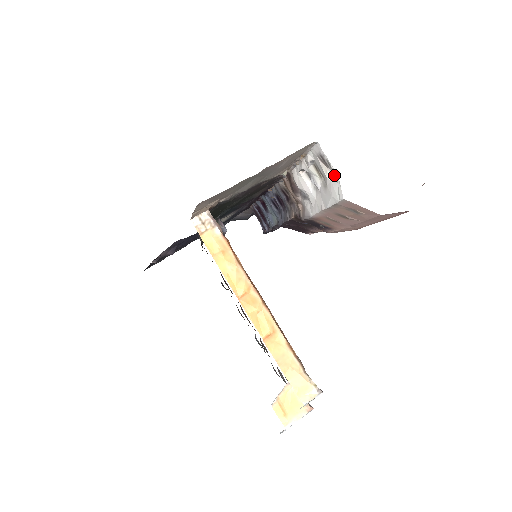
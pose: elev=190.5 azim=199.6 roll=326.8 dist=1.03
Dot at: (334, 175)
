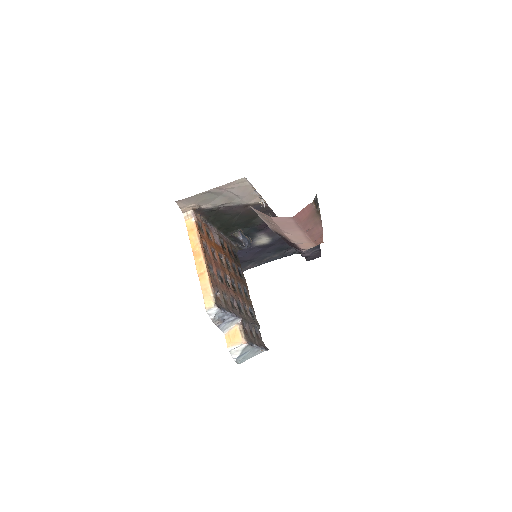
Dot at: occluded
